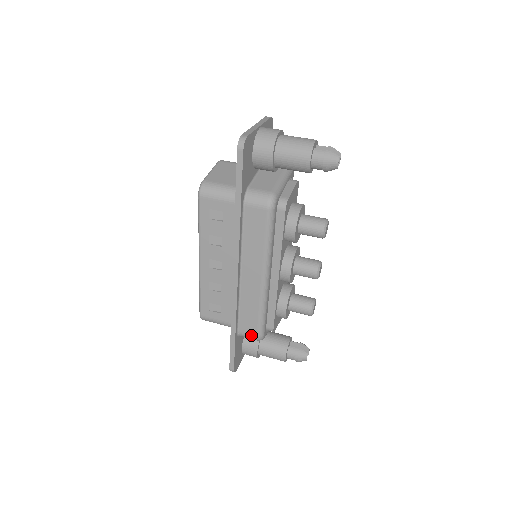
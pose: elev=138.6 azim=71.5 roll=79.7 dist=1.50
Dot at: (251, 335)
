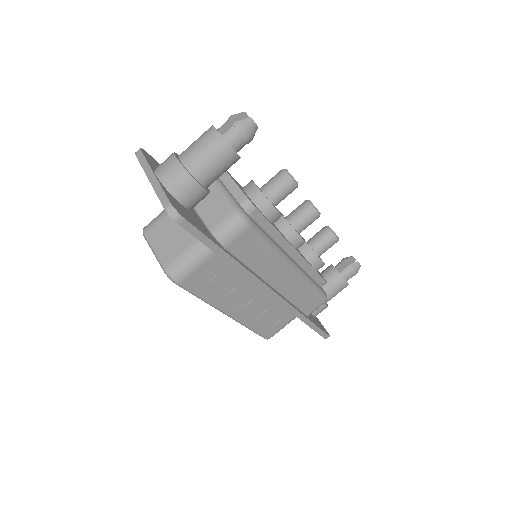
Dot at: (319, 306)
